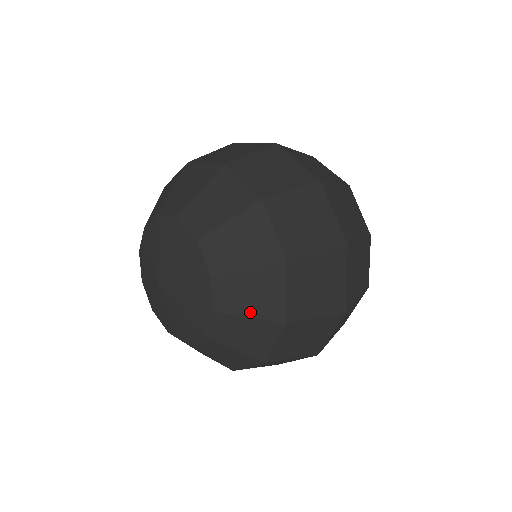
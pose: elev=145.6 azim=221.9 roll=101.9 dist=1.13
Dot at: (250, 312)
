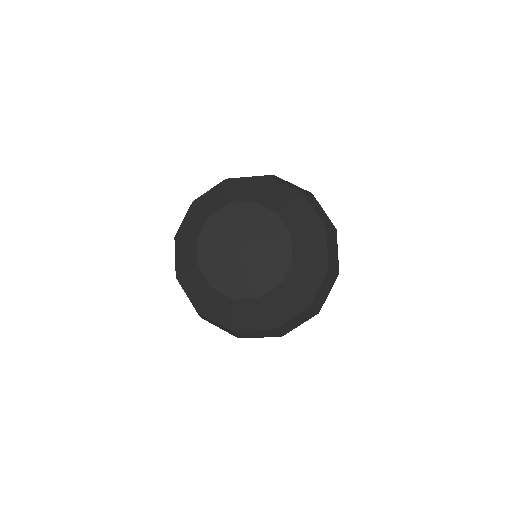
Dot at: (311, 261)
